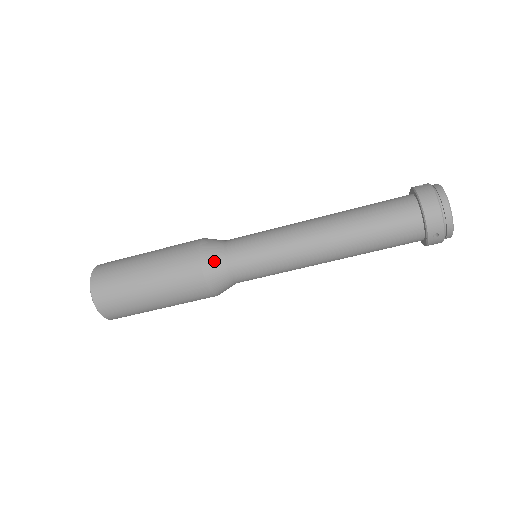
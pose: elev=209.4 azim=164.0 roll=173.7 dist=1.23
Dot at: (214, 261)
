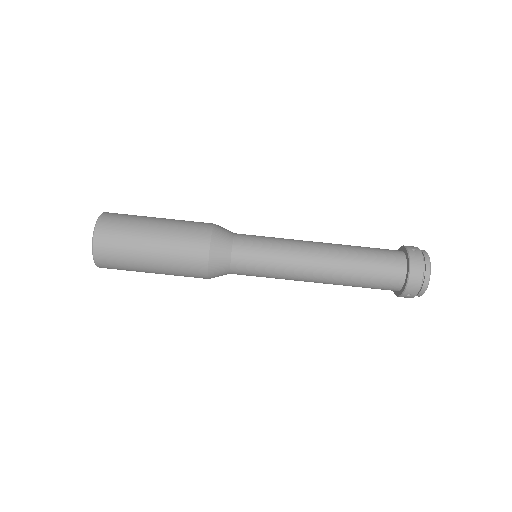
Dot at: (221, 255)
